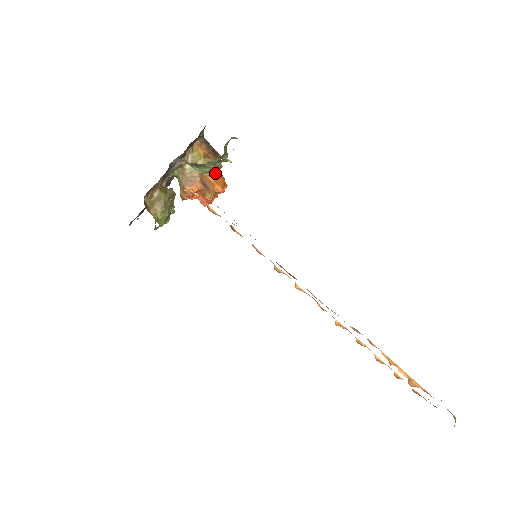
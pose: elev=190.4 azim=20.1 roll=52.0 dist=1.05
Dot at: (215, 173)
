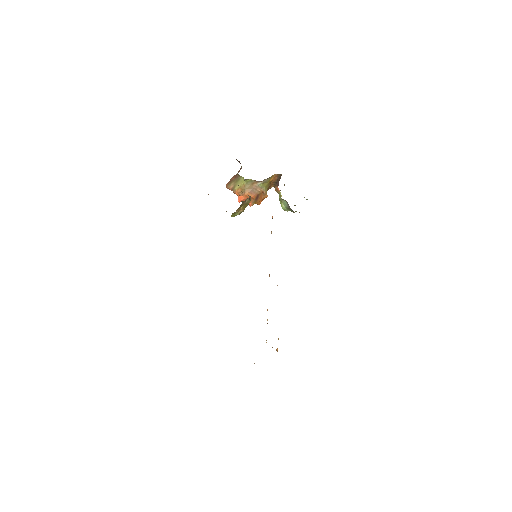
Dot at: occluded
